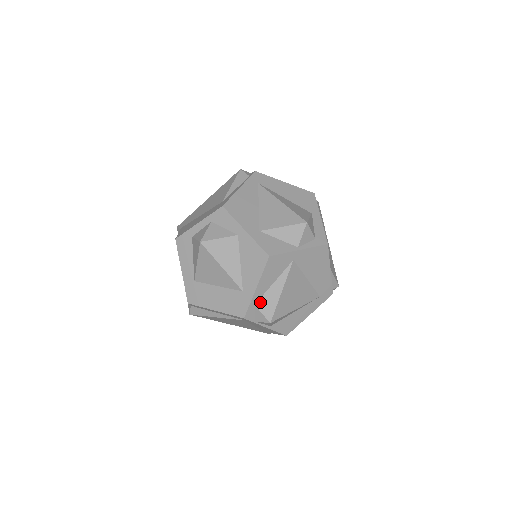
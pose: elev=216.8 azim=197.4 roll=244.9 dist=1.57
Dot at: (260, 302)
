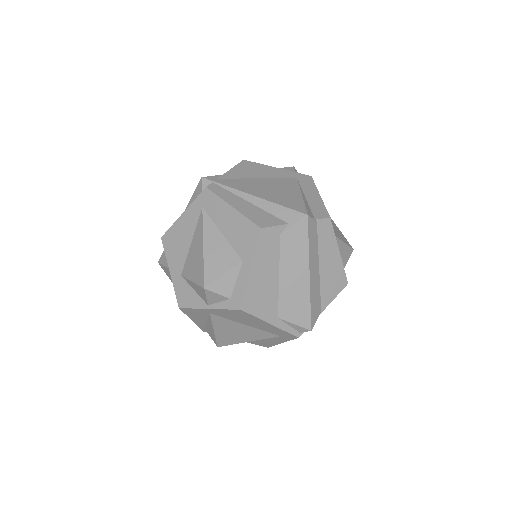
Dot at: (206, 328)
